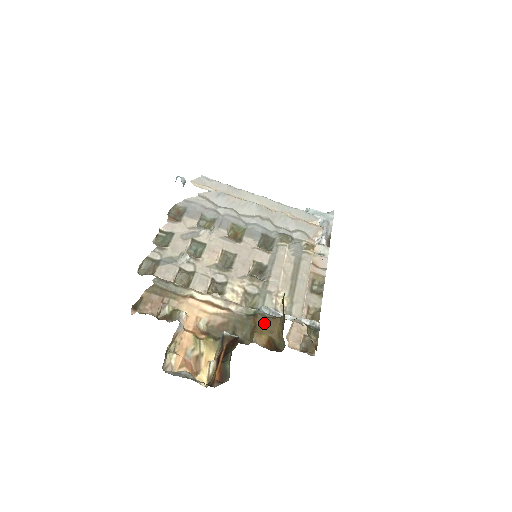
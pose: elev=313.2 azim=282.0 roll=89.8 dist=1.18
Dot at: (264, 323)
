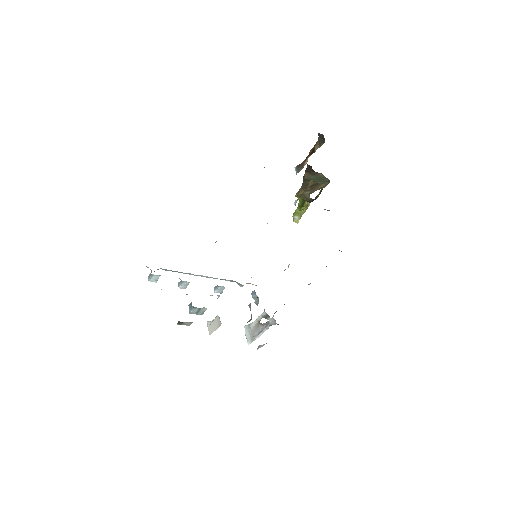
Dot at: occluded
